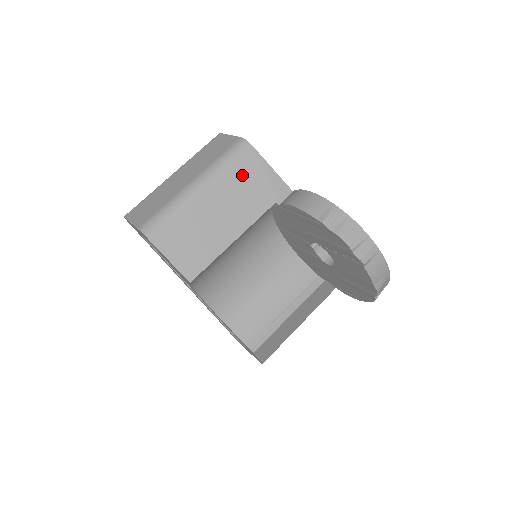
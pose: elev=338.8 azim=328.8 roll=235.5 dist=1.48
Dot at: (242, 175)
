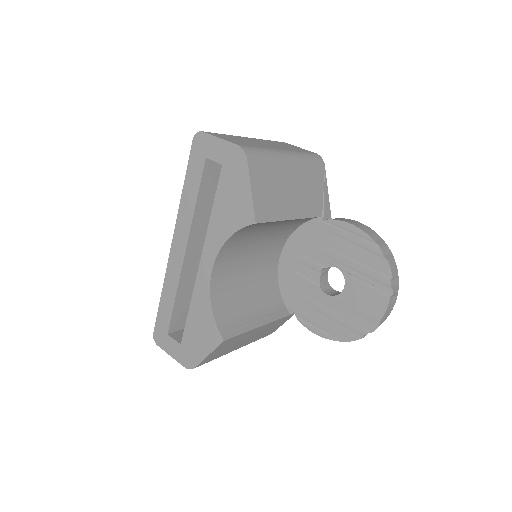
Dot at: (314, 177)
